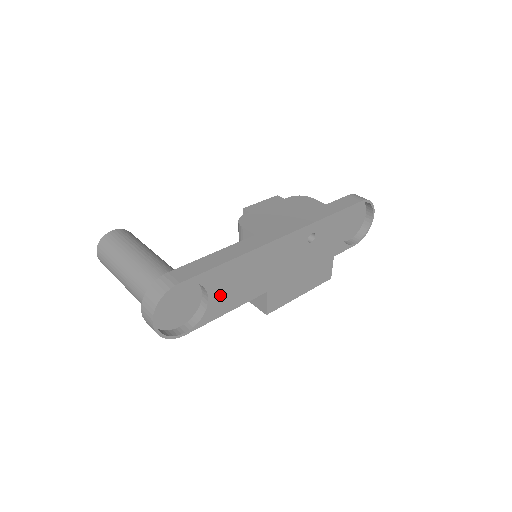
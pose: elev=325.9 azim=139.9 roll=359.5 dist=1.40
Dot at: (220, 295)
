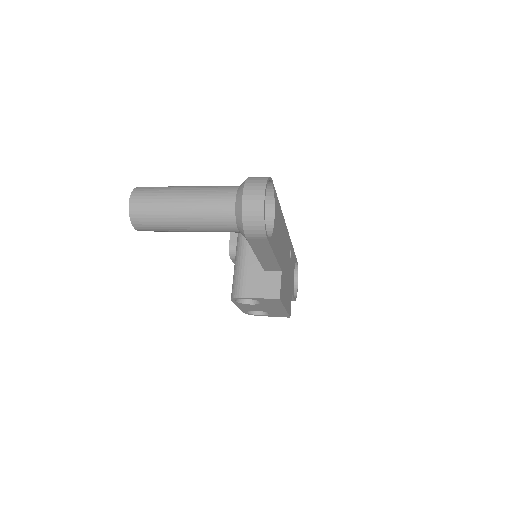
Dot at: (276, 230)
